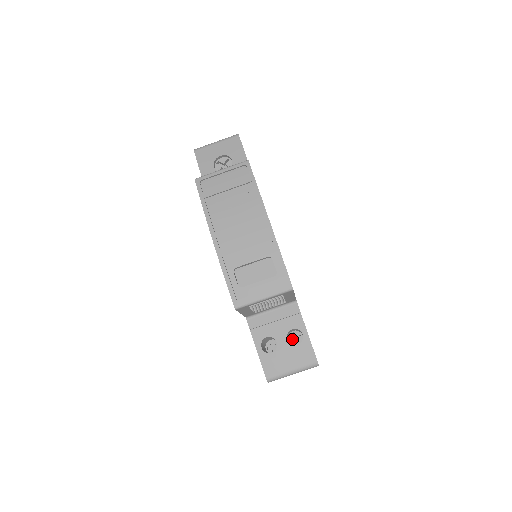
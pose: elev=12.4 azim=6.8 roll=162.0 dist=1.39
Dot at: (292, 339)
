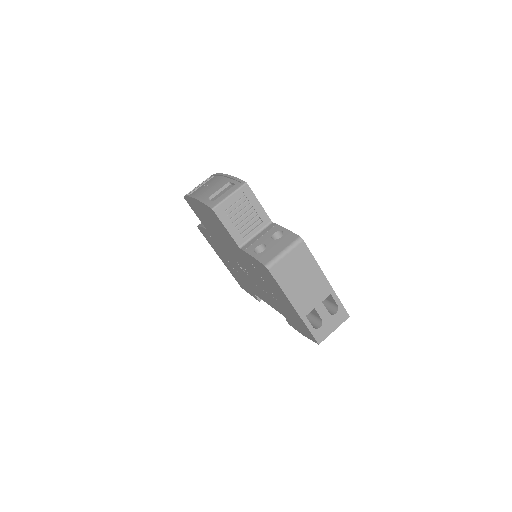
Dot at: occluded
